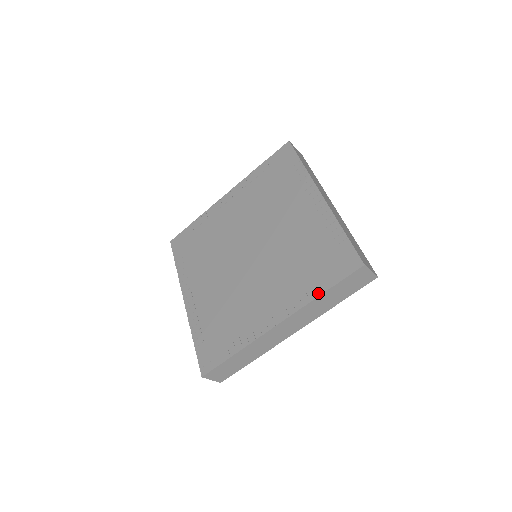
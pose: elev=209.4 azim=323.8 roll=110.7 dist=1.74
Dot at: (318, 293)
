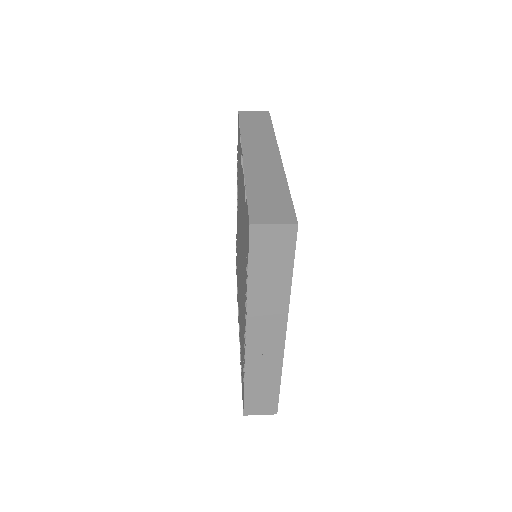
Dot at: occluded
